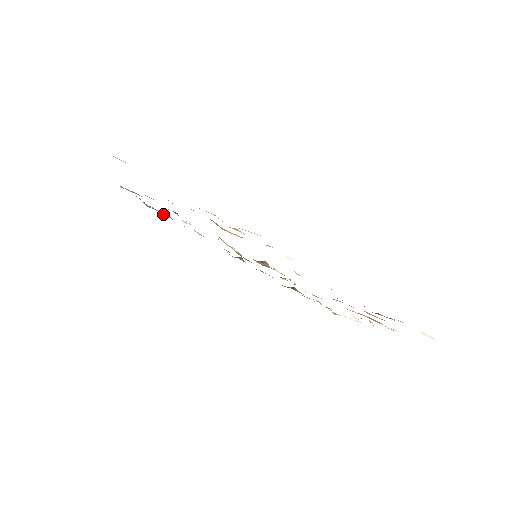
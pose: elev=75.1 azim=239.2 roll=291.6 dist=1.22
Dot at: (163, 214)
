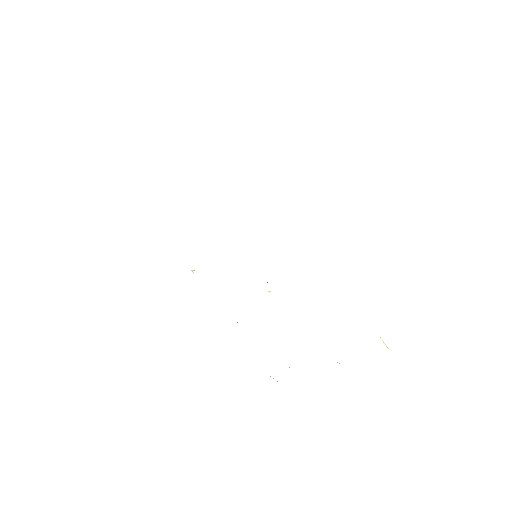
Dot at: occluded
